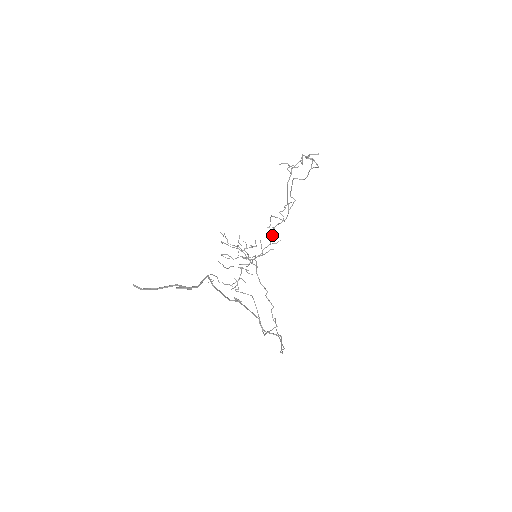
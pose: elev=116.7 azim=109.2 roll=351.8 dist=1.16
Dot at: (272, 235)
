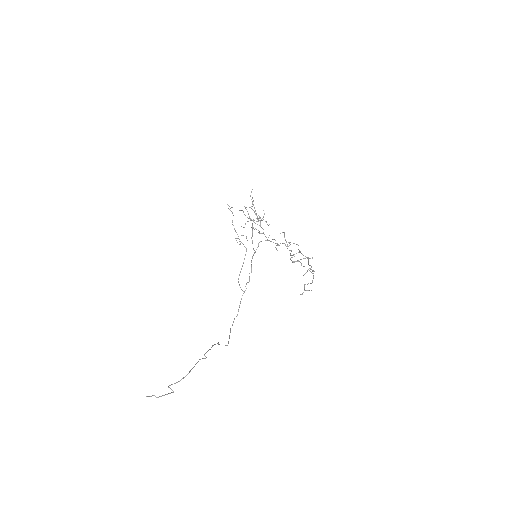
Dot at: (277, 244)
